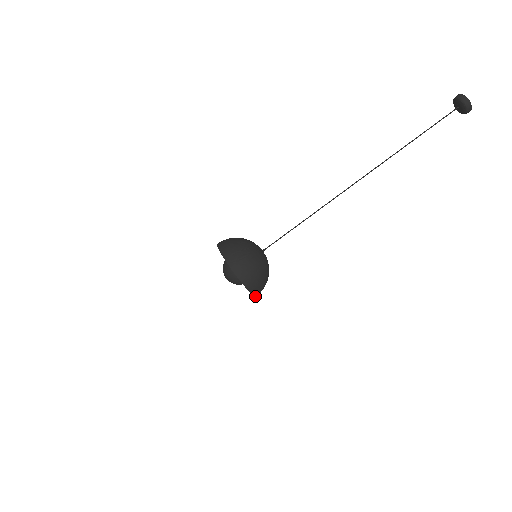
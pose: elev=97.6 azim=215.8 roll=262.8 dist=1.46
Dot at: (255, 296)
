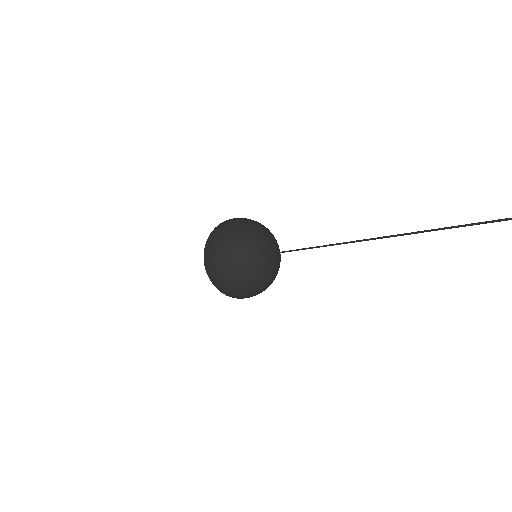
Dot at: occluded
